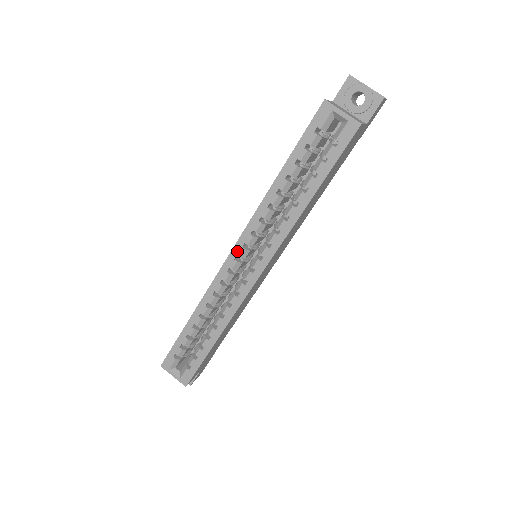
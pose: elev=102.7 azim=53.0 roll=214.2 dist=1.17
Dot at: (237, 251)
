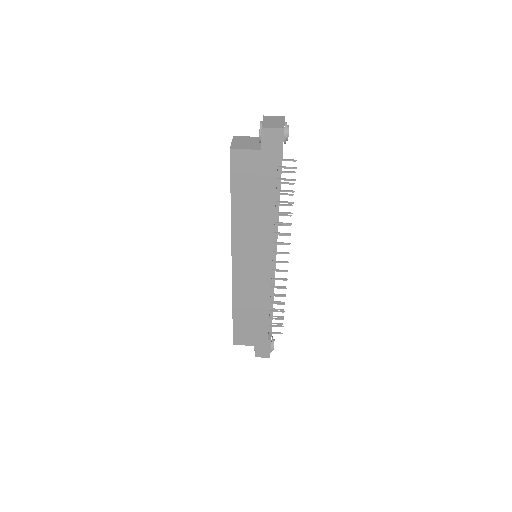
Dot at: occluded
